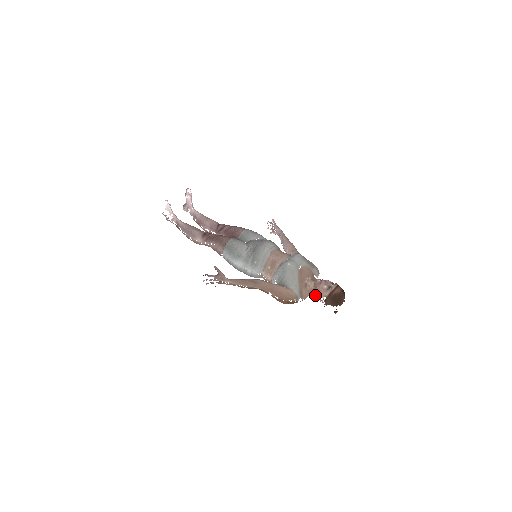
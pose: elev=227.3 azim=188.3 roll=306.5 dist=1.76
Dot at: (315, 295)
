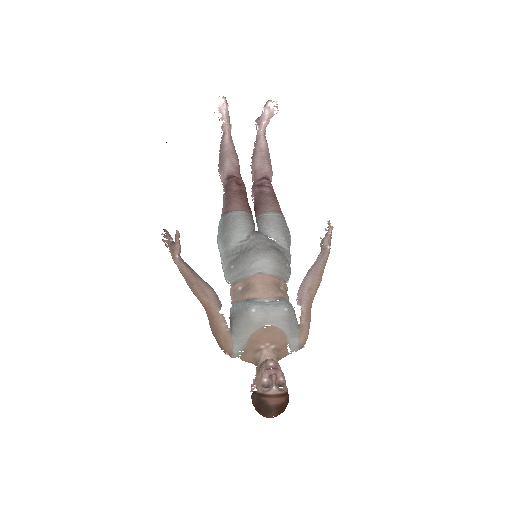
Dot at: (256, 371)
